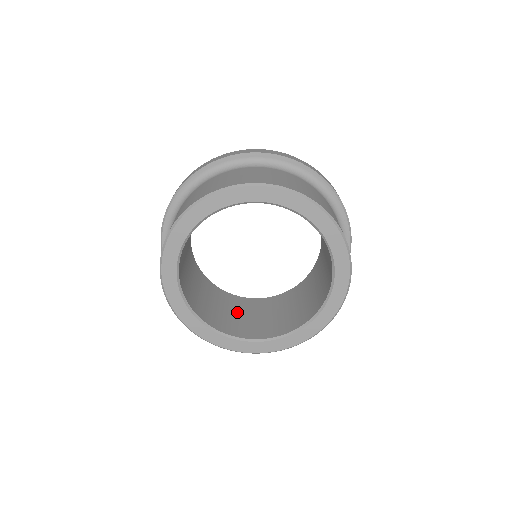
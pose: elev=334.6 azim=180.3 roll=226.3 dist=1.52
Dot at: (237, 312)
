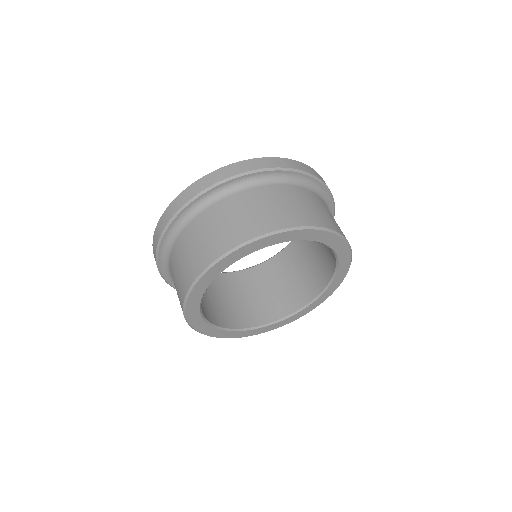
Dot at: (255, 292)
